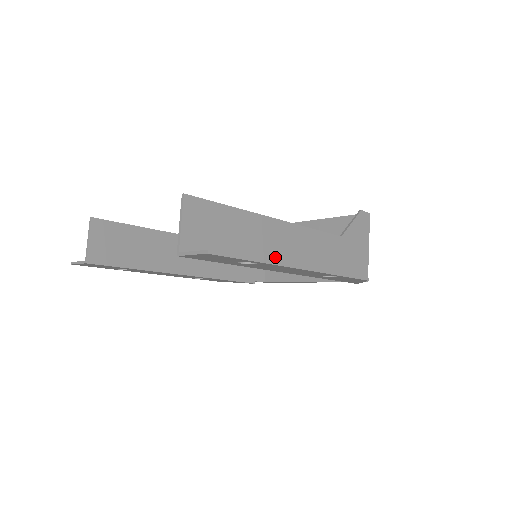
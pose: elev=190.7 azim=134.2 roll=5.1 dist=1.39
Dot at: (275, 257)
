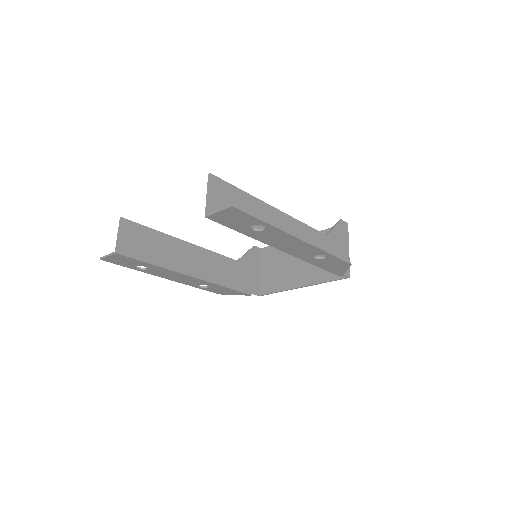
Dot at: occluded
